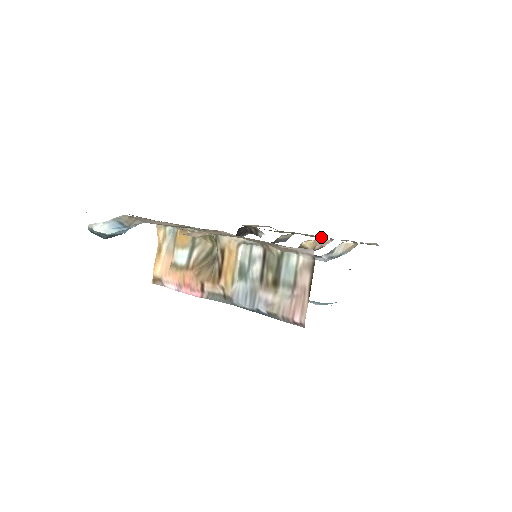
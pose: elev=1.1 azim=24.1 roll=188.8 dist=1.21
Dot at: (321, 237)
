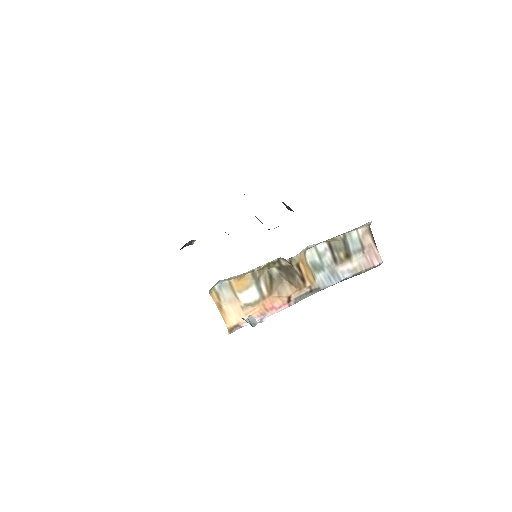
Dot at: occluded
